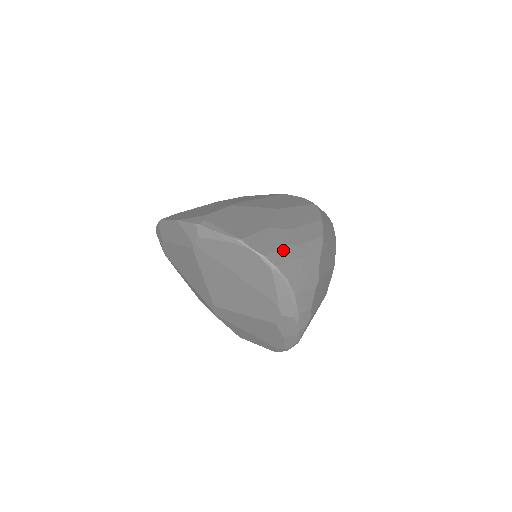
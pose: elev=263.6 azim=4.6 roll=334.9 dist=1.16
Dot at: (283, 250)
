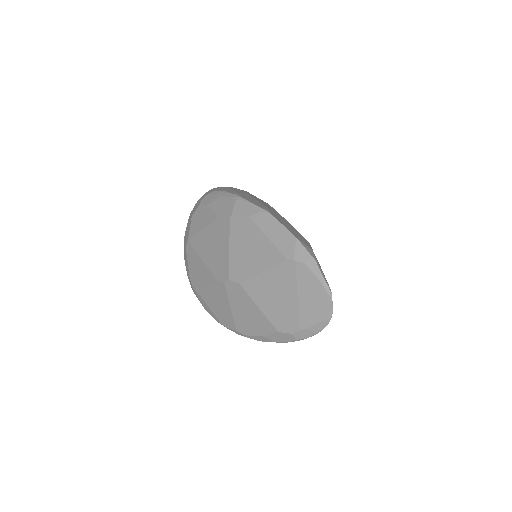
Dot at: occluded
